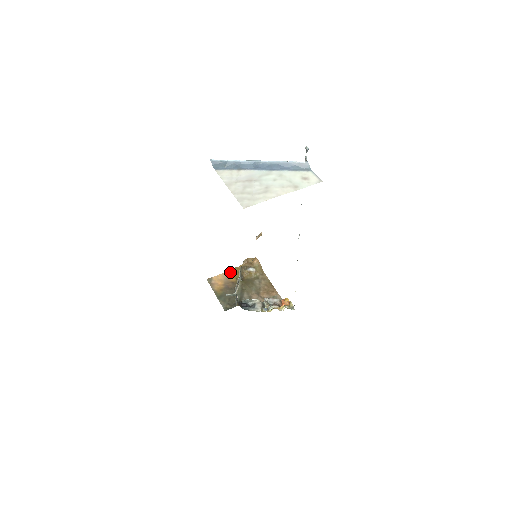
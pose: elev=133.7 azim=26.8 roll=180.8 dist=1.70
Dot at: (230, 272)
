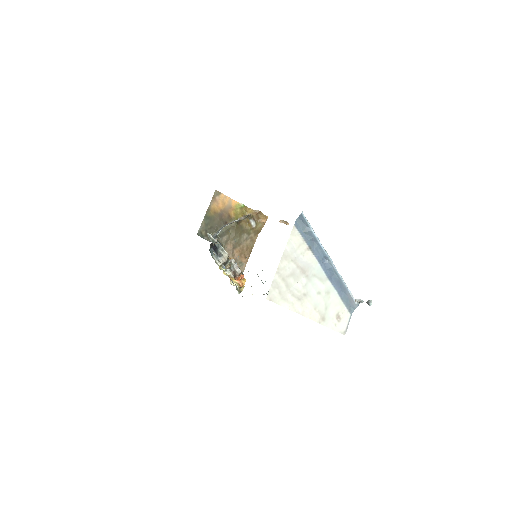
Dot at: (238, 205)
